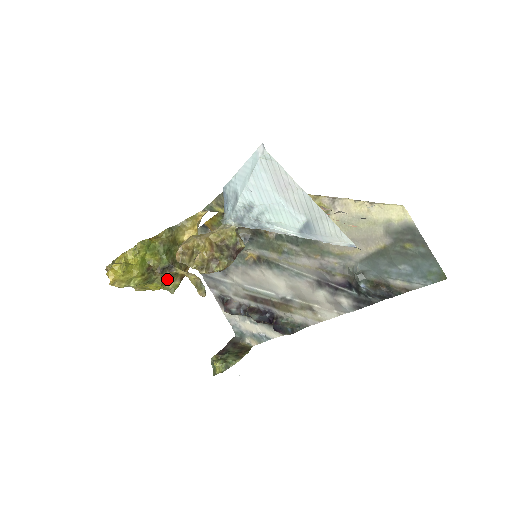
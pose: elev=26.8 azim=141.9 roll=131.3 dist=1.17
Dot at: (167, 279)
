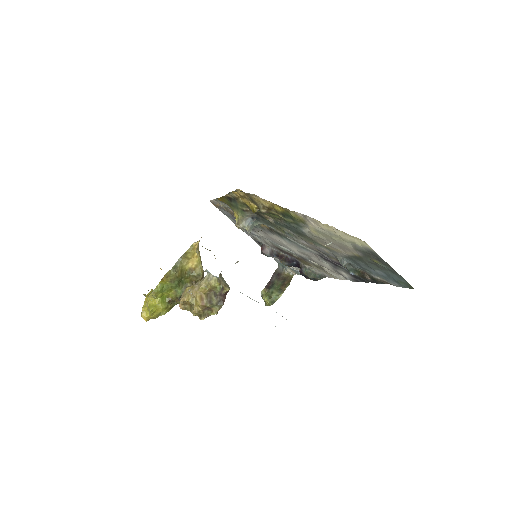
Dot at: occluded
